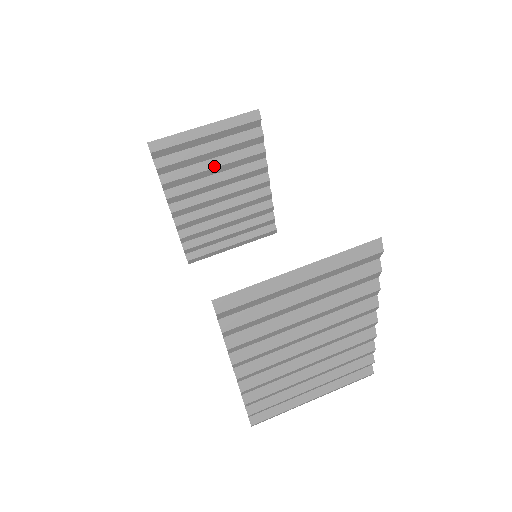
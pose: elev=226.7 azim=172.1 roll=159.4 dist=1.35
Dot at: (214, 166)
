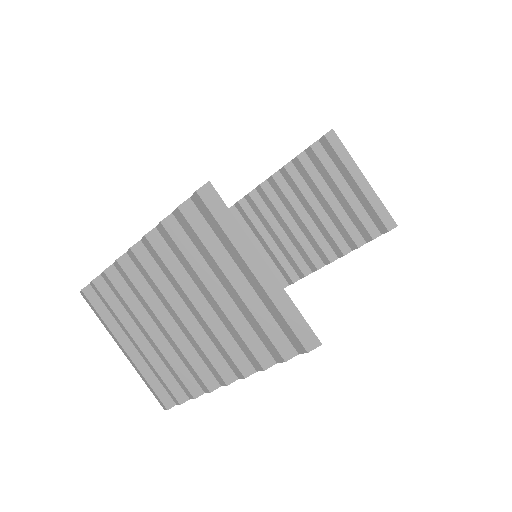
Dot at: (329, 201)
